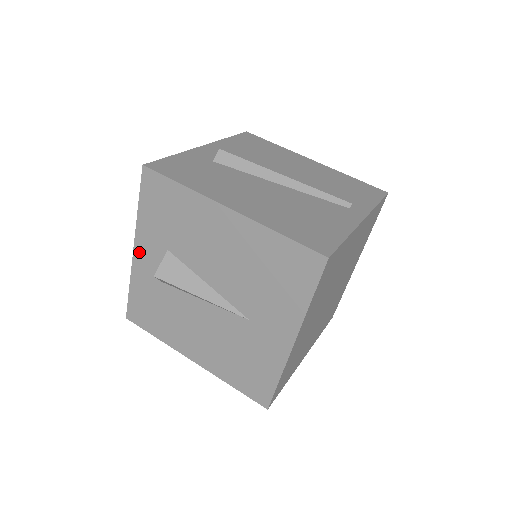
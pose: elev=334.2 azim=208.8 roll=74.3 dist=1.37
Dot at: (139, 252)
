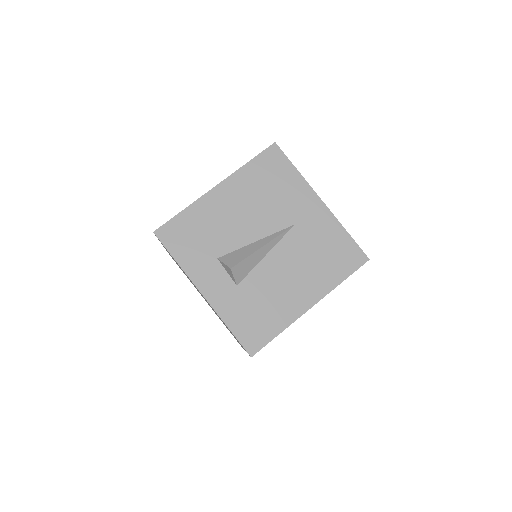
Dot at: (206, 289)
